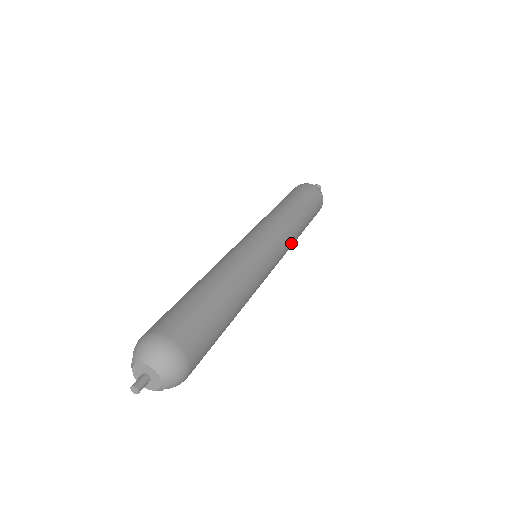
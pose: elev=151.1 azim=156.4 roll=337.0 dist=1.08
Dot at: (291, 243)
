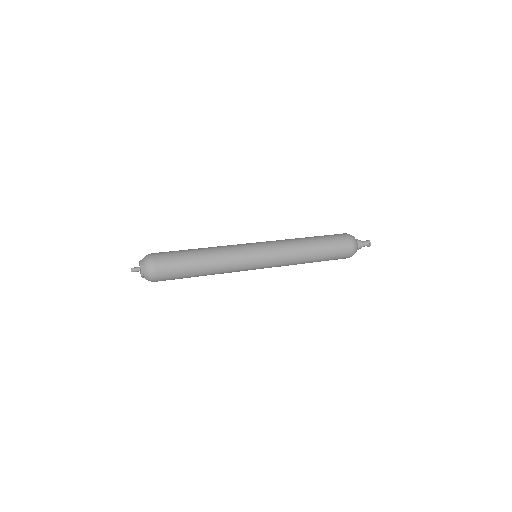
Dot at: (287, 260)
